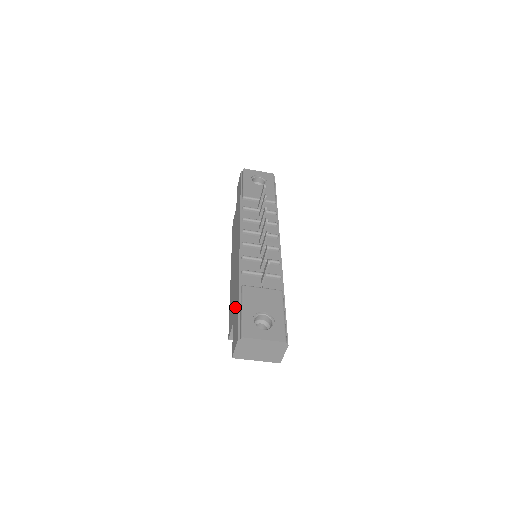
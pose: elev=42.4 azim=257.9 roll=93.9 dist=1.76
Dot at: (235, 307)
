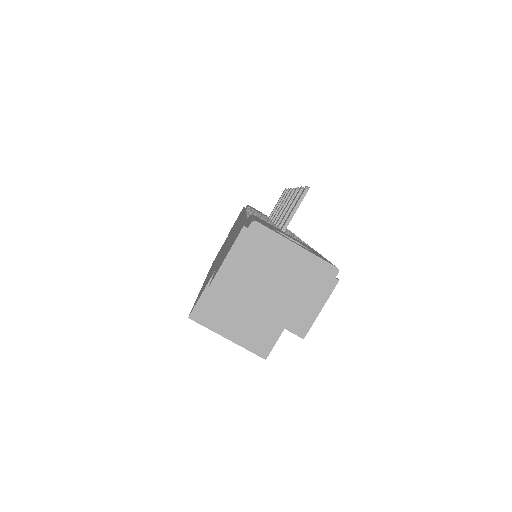
Dot at: occluded
